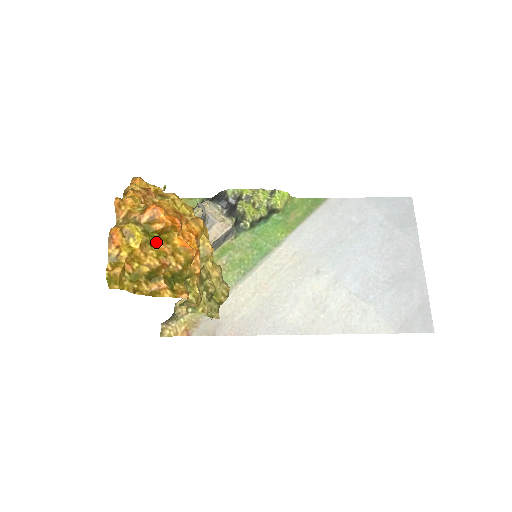
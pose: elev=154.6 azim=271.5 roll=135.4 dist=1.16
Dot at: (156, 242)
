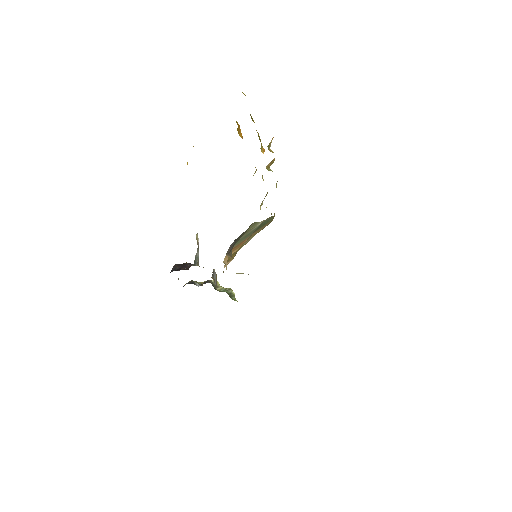
Dot at: occluded
